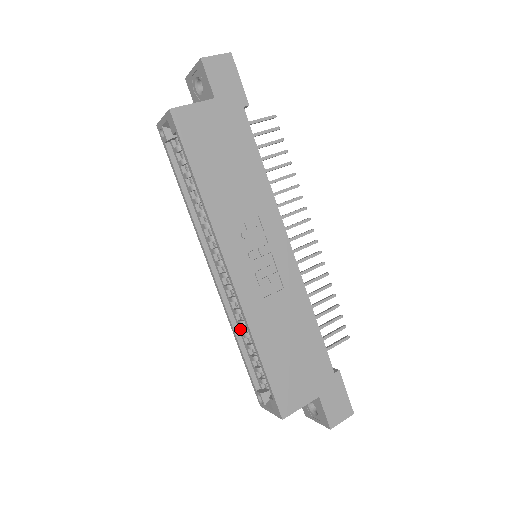
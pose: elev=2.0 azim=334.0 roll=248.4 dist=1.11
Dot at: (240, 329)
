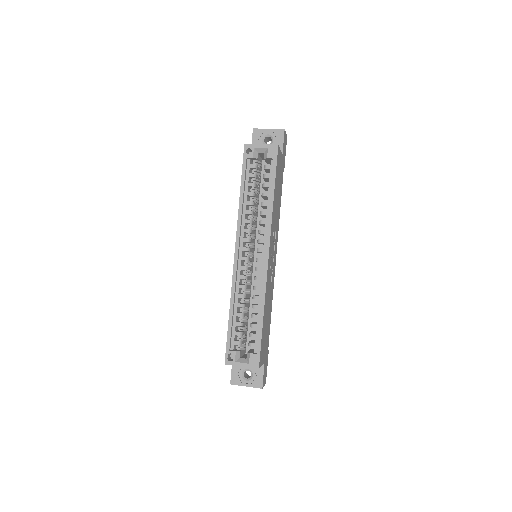
Dot at: (238, 300)
